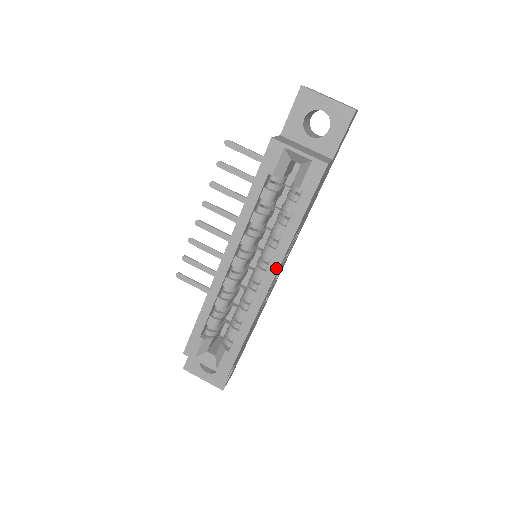
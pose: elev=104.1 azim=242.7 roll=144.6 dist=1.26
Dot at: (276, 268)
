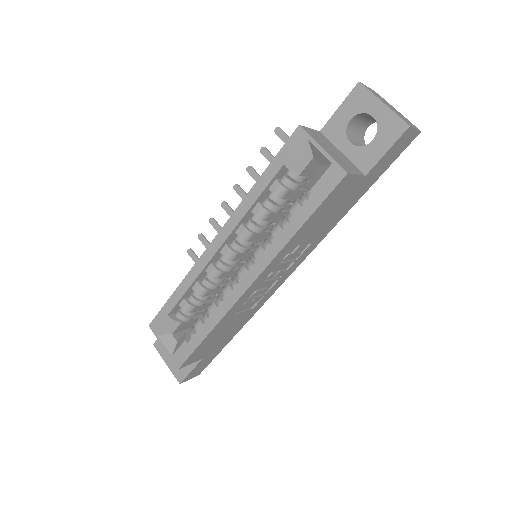
Dot at: (259, 272)
